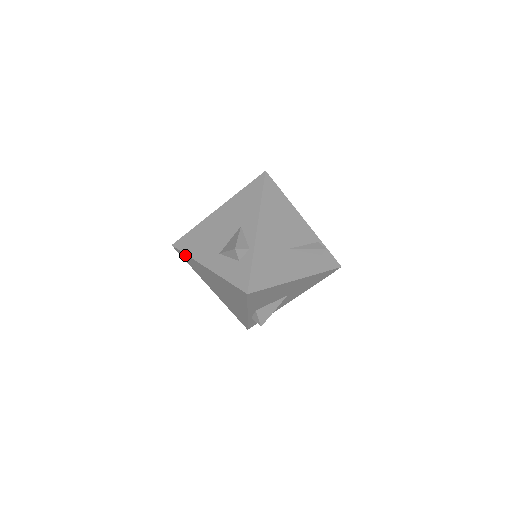
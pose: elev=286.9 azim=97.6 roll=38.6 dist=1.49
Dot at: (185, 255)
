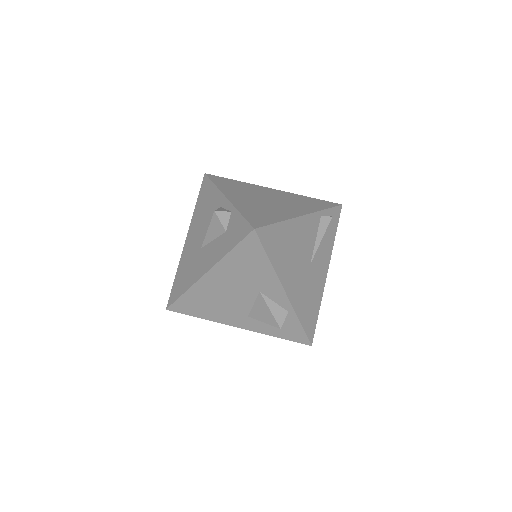
Dot at: (194, 315)
